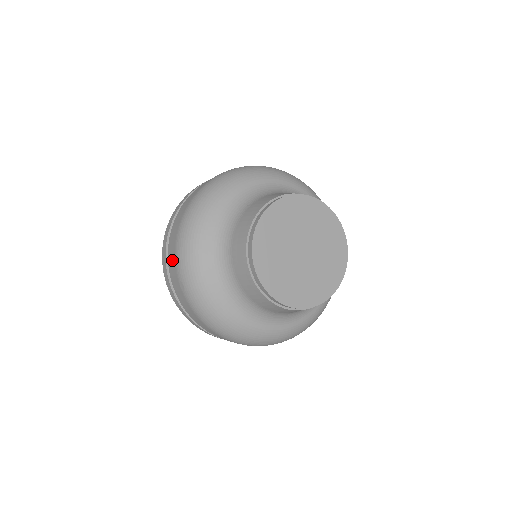
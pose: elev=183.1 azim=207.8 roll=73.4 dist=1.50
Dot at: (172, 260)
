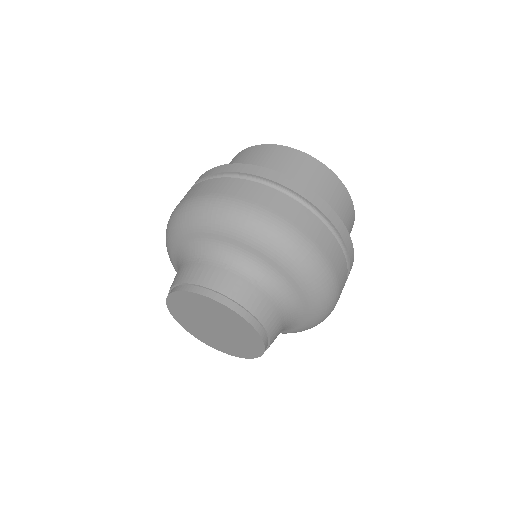
Dot at: occluded
